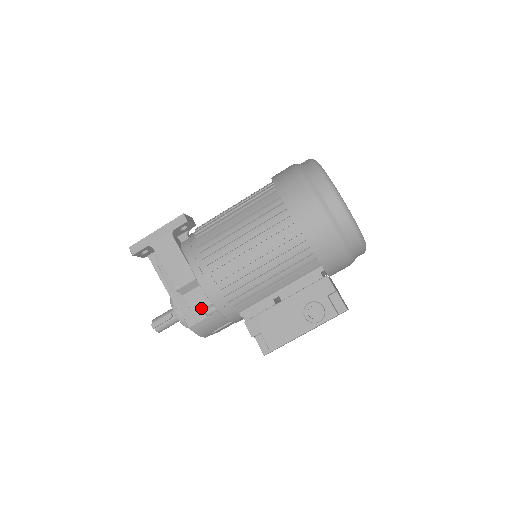
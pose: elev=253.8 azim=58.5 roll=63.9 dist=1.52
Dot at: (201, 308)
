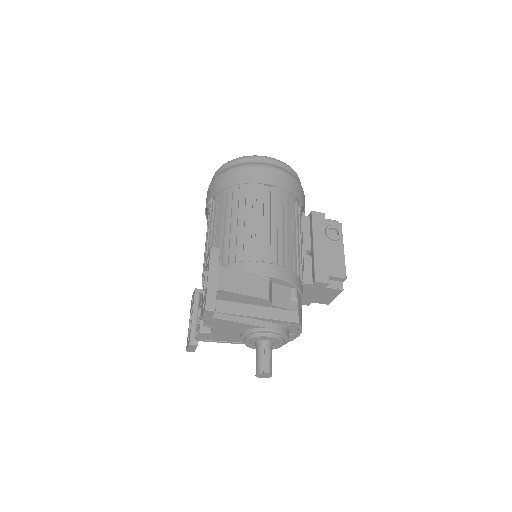
Dot at: (289, 300)
